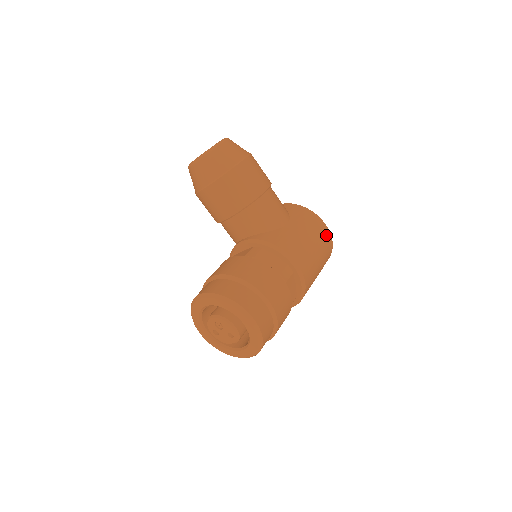
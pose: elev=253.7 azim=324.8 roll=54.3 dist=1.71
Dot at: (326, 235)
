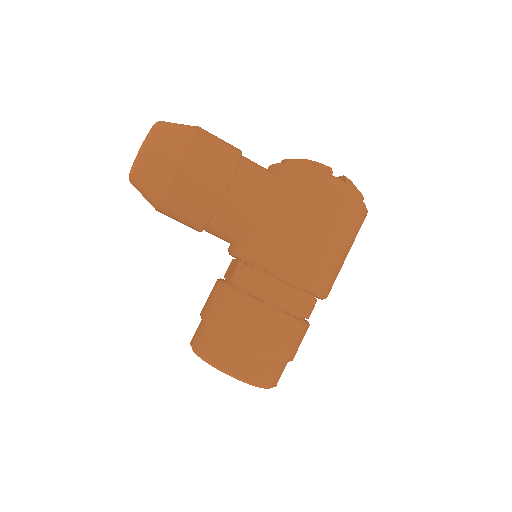
Dot at: (342, 202)
